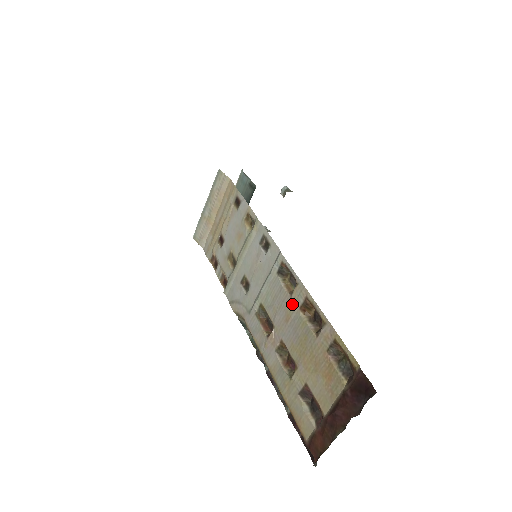
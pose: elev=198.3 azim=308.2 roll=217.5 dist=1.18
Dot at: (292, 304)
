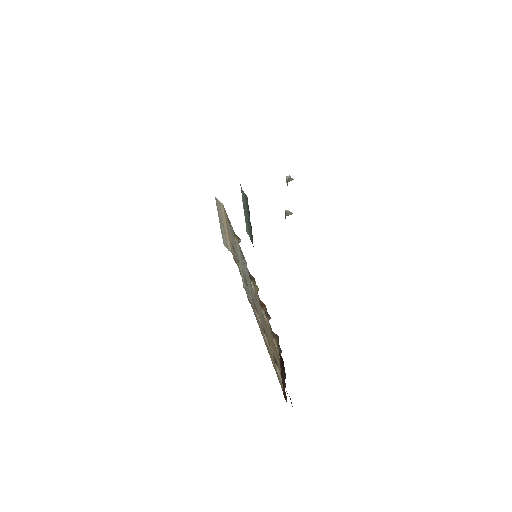
Dot at: (257, 302)
